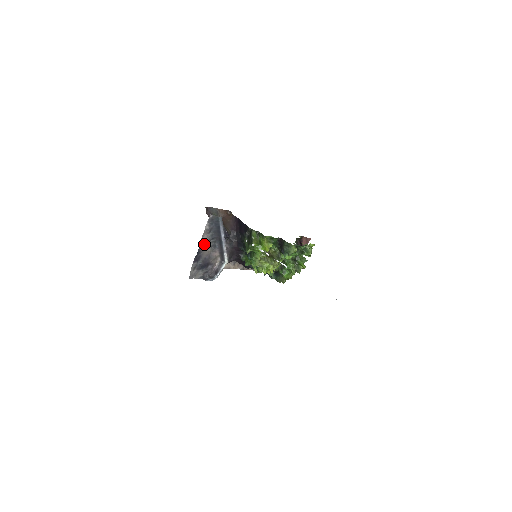
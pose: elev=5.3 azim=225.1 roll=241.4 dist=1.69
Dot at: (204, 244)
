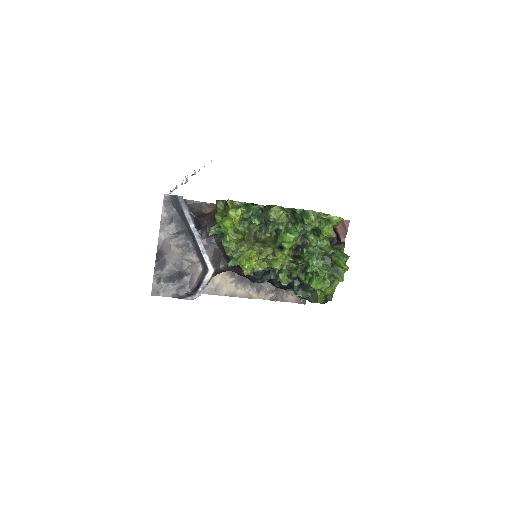
Dot at: (167, 241)
